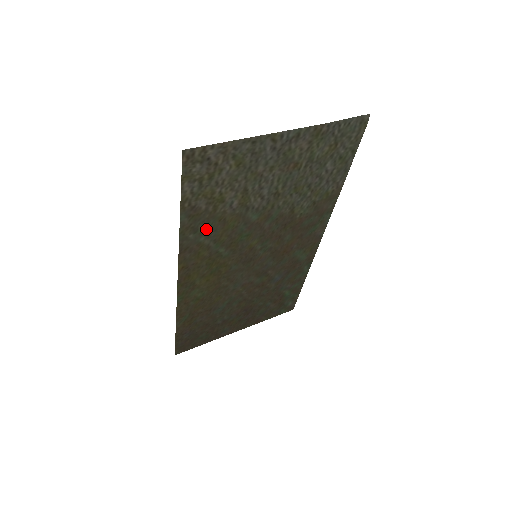
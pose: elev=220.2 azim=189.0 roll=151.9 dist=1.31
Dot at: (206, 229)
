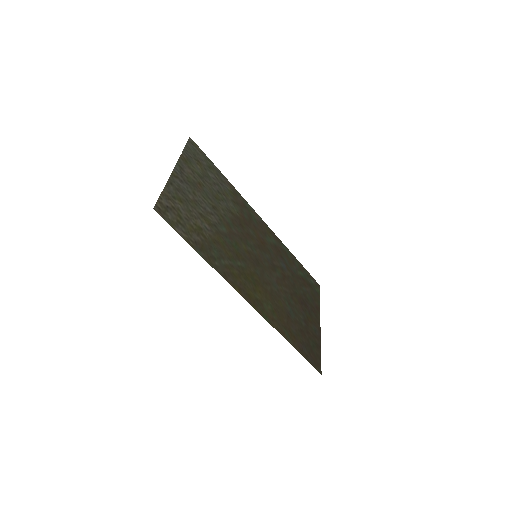
Dot at: (216, 254)
